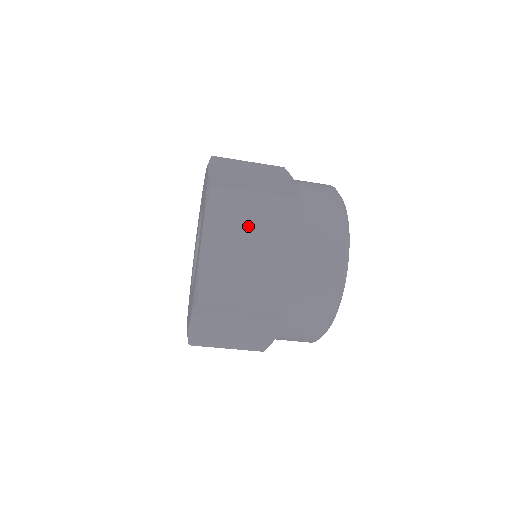
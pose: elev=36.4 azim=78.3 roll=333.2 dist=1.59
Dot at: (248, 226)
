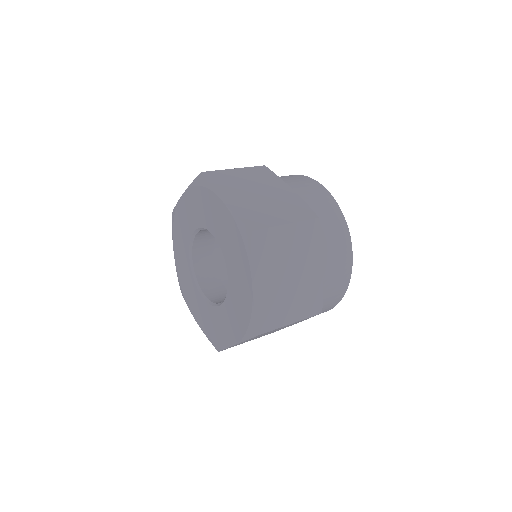
Dot at: (285, 257)
